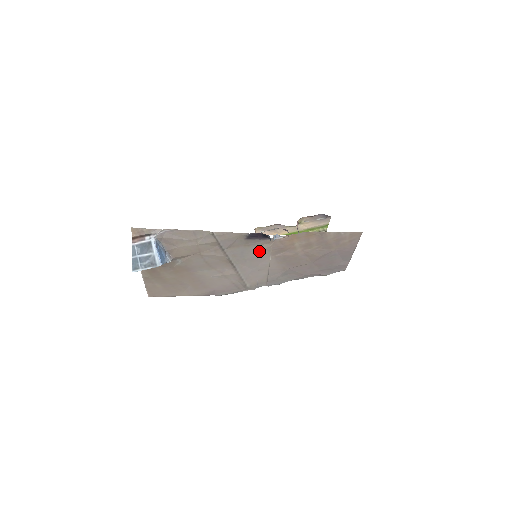
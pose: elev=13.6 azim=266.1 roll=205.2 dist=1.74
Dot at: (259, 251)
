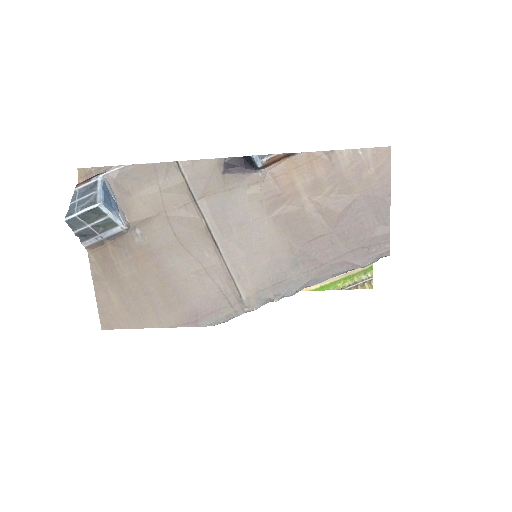
Dot at: (247, 204)
